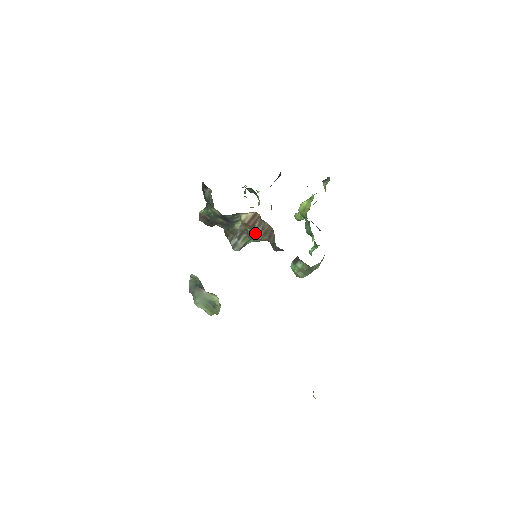
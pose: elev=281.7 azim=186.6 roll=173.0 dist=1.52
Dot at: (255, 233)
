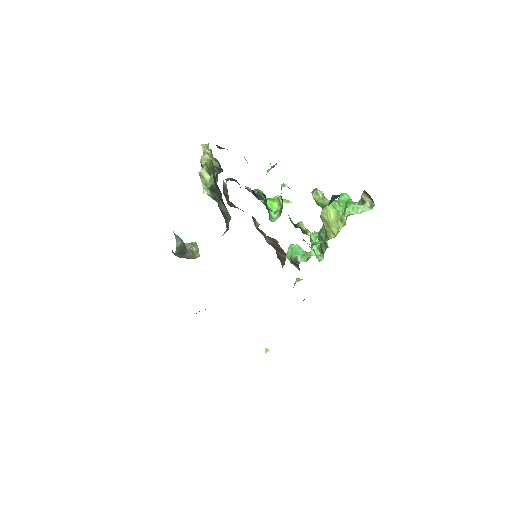
Dot at: (263, 234)
